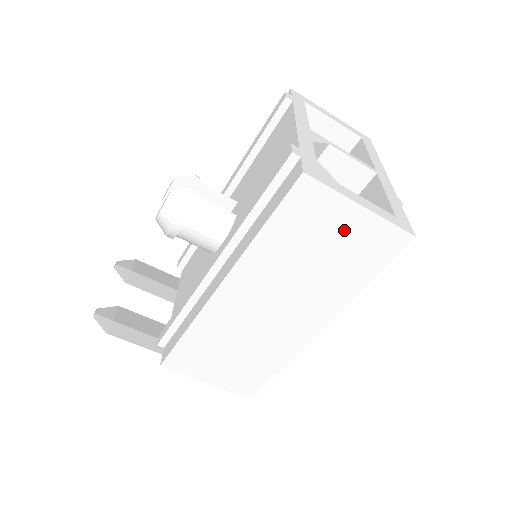
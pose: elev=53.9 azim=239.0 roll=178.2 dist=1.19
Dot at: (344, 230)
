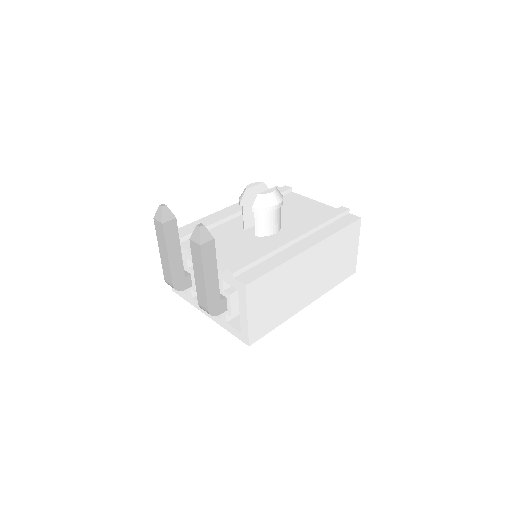
Dot at: (349, 253)
